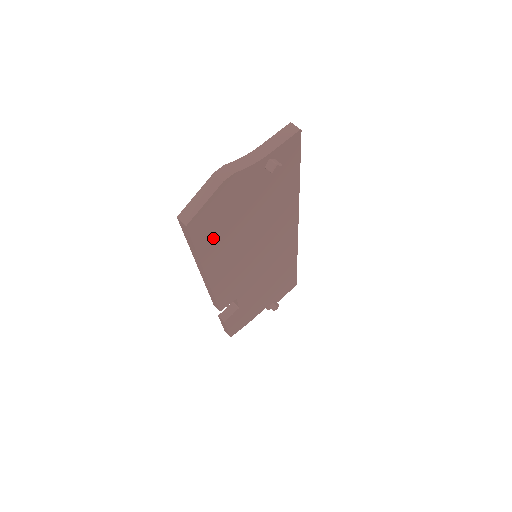
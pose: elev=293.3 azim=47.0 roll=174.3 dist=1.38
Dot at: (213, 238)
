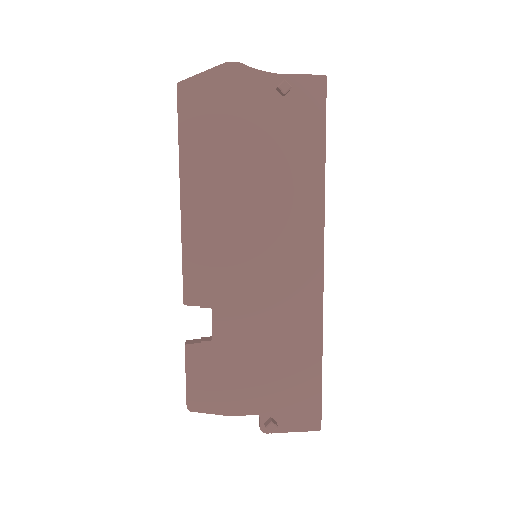
Dot at: (201, 136)
